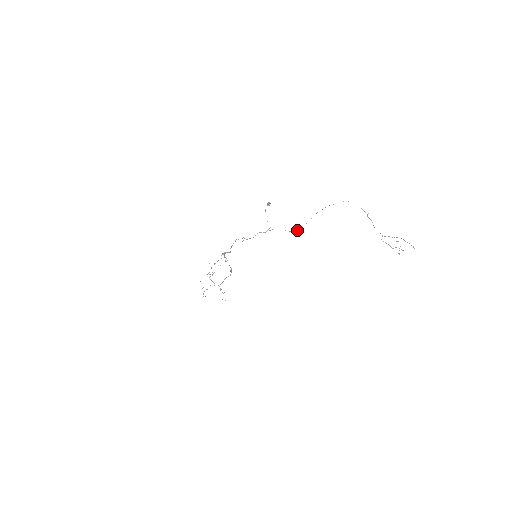
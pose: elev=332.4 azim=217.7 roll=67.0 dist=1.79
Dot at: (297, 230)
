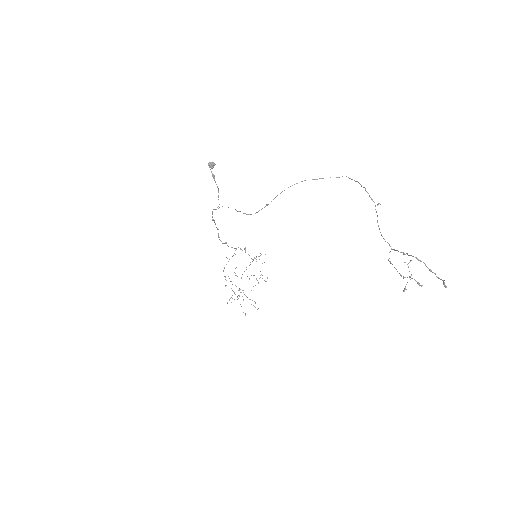
Dot at: (255, 213)
